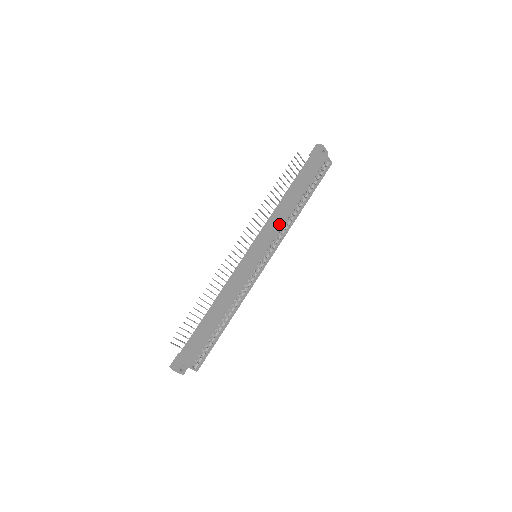
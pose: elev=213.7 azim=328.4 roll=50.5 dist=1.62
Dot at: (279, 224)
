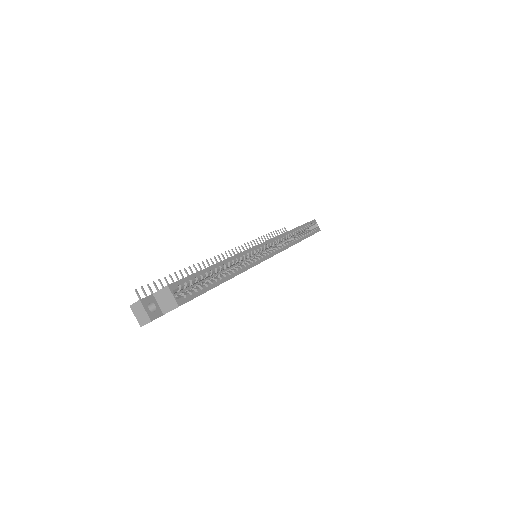
Dot at: occluded
